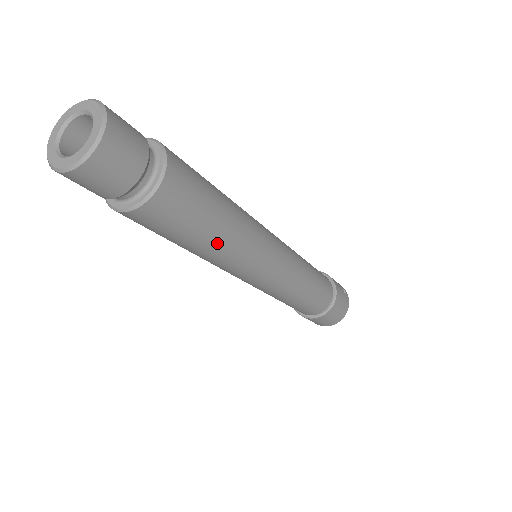
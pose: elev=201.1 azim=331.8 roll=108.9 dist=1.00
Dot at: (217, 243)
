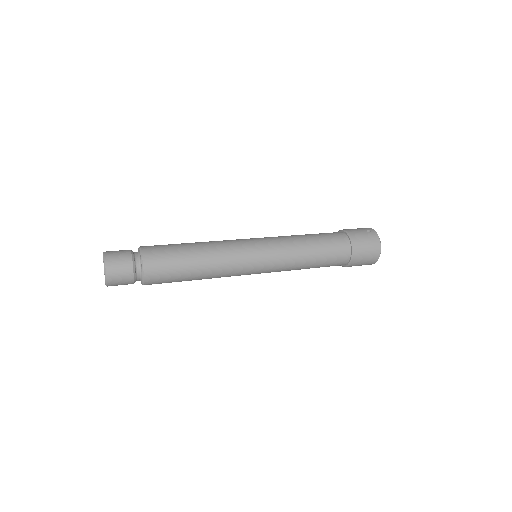
Dot at: (202, 268)
